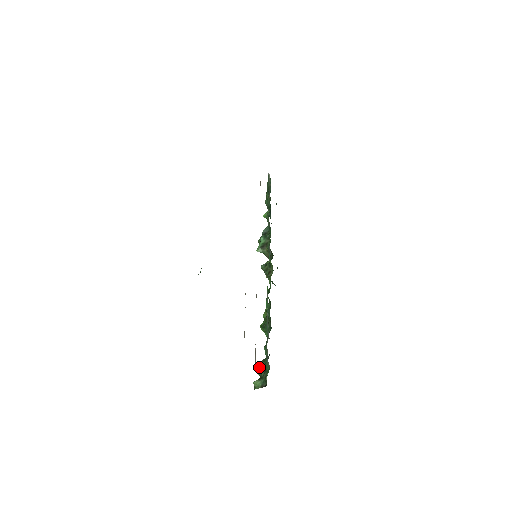
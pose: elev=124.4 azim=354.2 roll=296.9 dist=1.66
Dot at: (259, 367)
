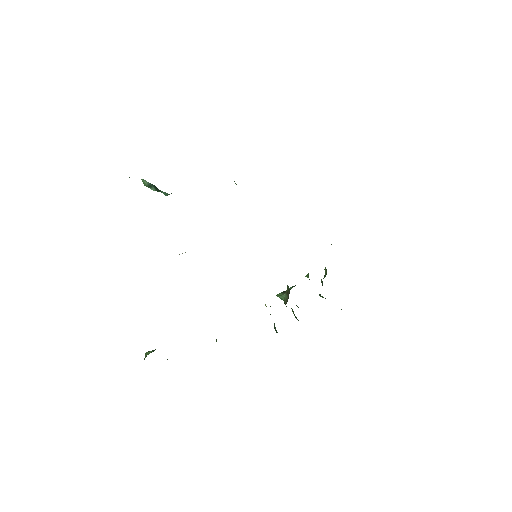
Dot at: occluded
